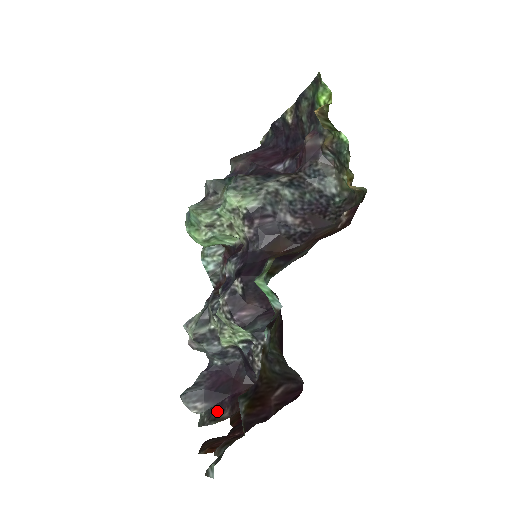
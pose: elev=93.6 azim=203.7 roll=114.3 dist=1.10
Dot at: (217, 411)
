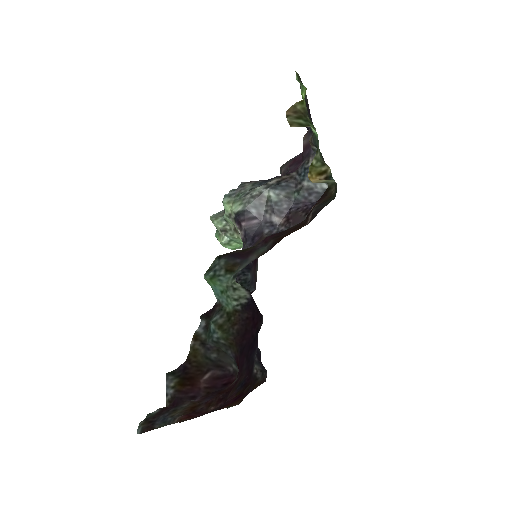
Dot at: occluded
